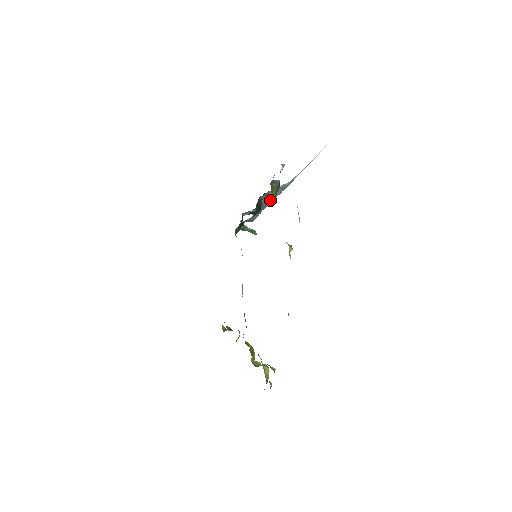
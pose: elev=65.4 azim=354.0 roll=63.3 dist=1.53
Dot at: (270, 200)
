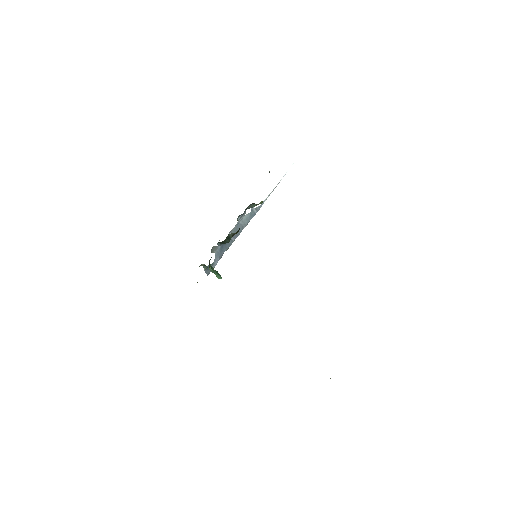
Dot at: (238, 232)
